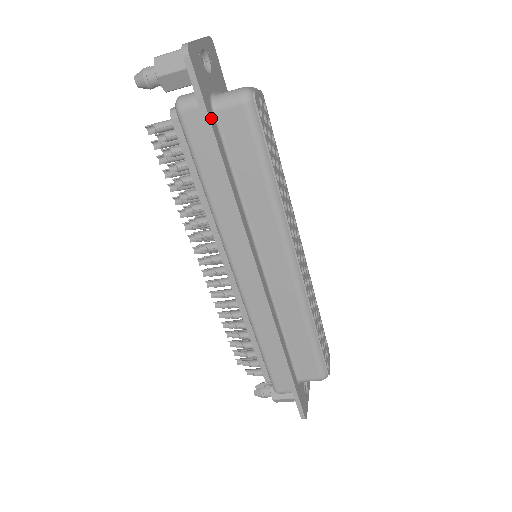
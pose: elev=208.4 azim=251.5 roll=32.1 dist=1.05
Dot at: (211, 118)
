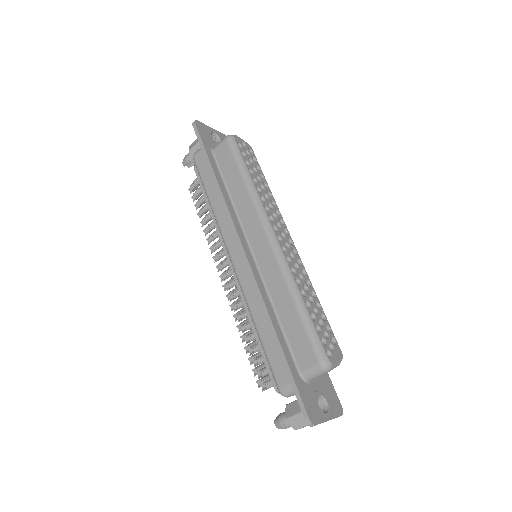
Dot at: (208, 152)
